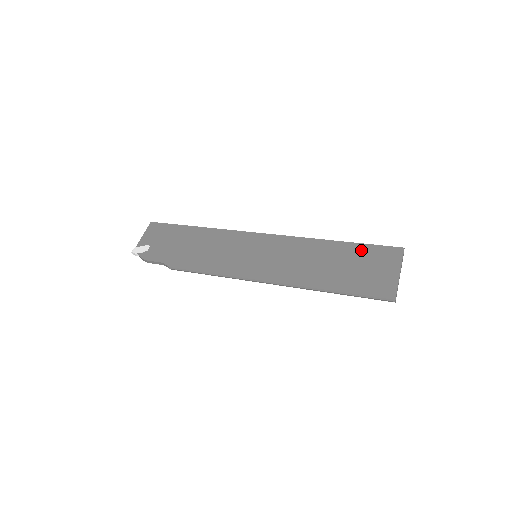
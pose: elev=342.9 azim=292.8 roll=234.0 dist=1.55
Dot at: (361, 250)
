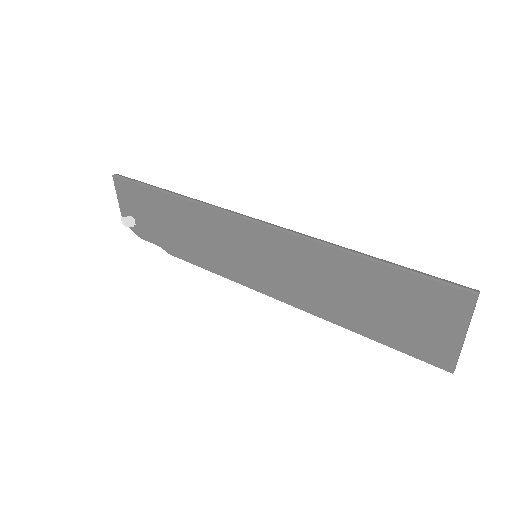
Dot at: (401, 284)
